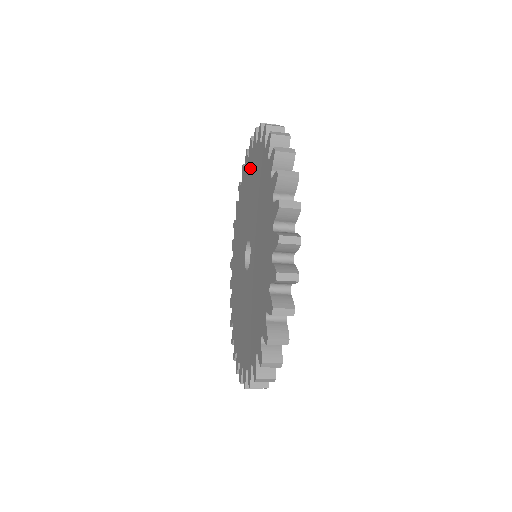
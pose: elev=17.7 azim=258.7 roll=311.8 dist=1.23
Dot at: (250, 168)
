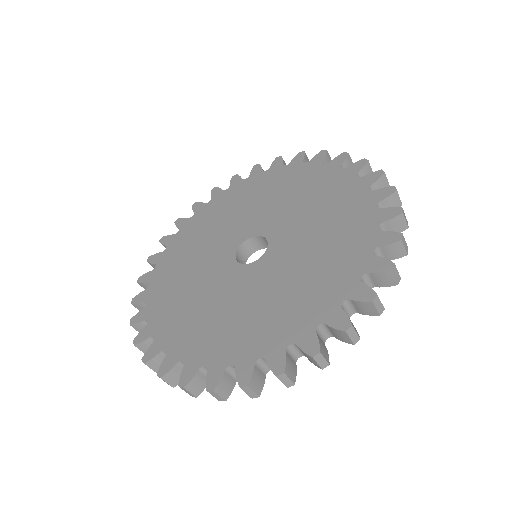
Dot at: (241, 191)
